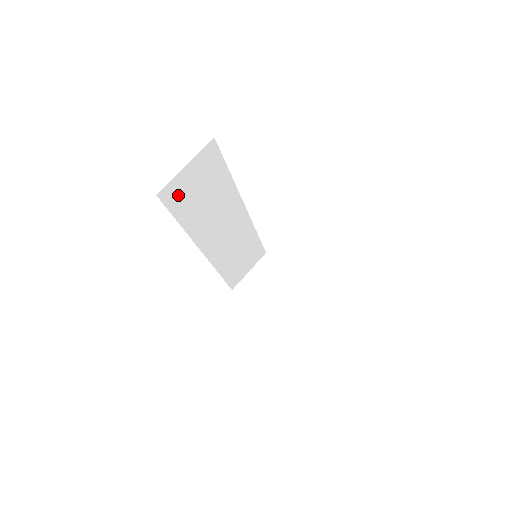
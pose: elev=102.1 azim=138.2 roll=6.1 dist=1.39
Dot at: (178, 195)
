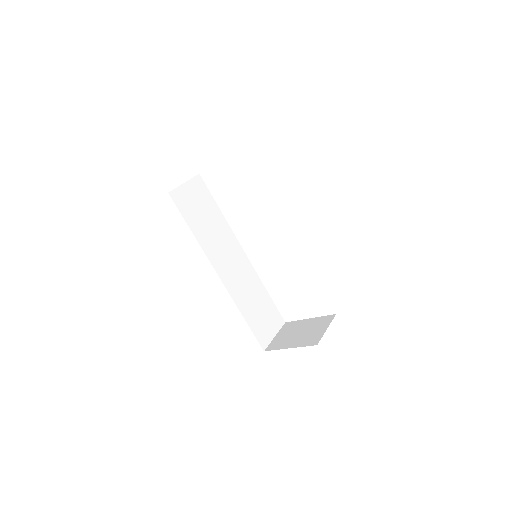
Dot at: (184, 203)
